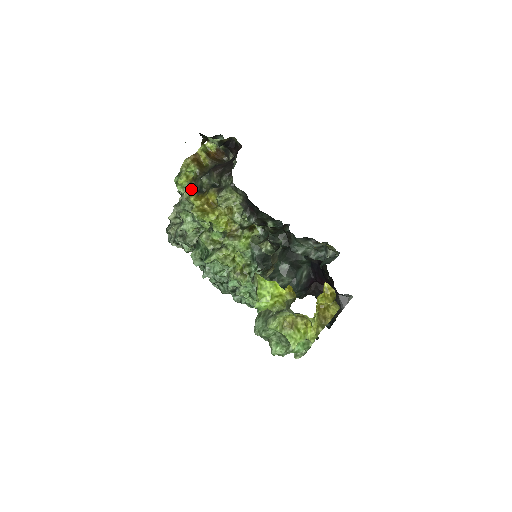
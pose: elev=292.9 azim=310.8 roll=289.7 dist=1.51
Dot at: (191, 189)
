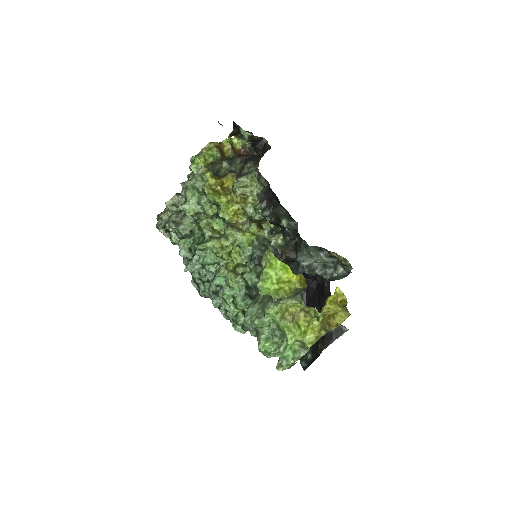
Dot at: occluded
